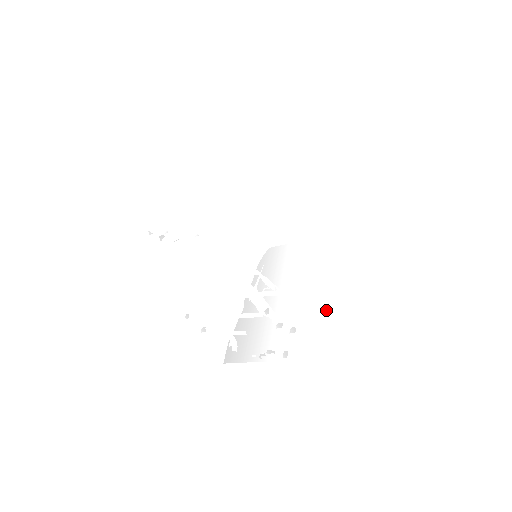
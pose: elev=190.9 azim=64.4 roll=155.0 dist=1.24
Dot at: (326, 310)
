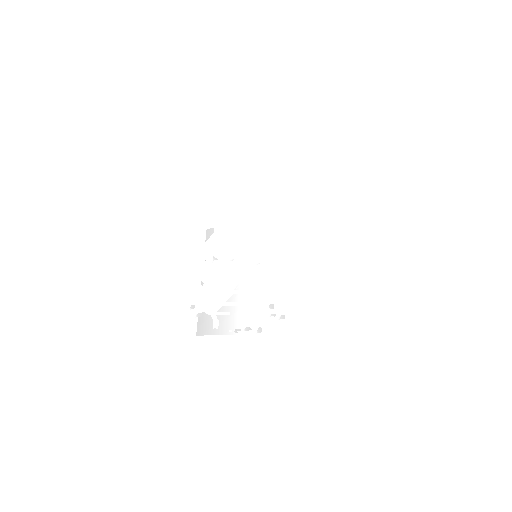
Dot at: (290, 292)
